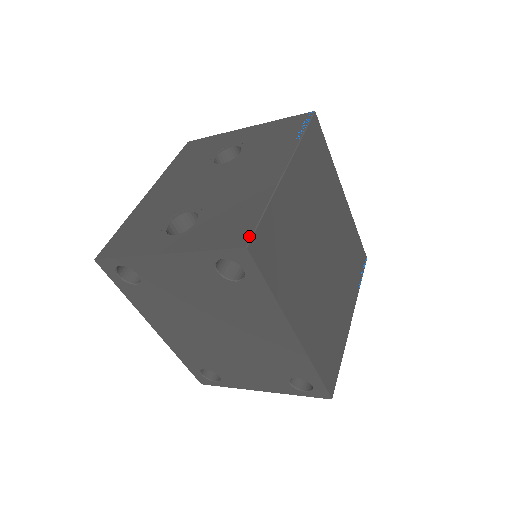
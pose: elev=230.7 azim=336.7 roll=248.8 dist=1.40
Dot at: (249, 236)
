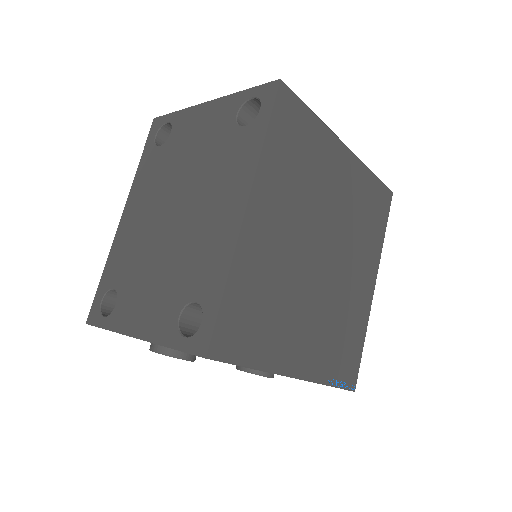
Dot at: (288, 89)
